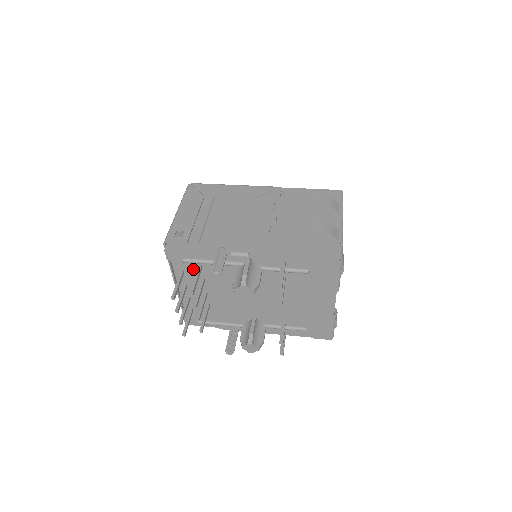
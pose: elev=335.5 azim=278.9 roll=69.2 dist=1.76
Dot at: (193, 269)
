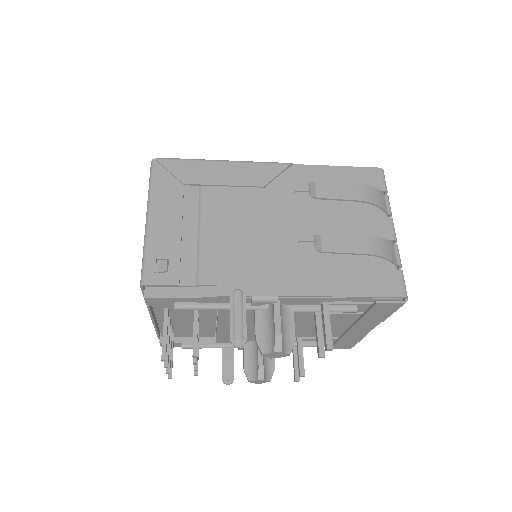
Dot at: occluded
